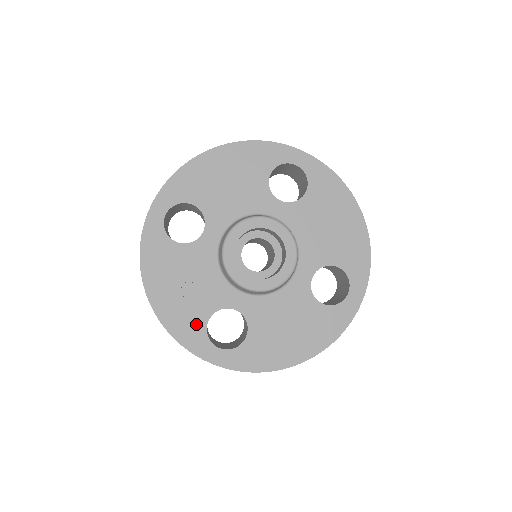
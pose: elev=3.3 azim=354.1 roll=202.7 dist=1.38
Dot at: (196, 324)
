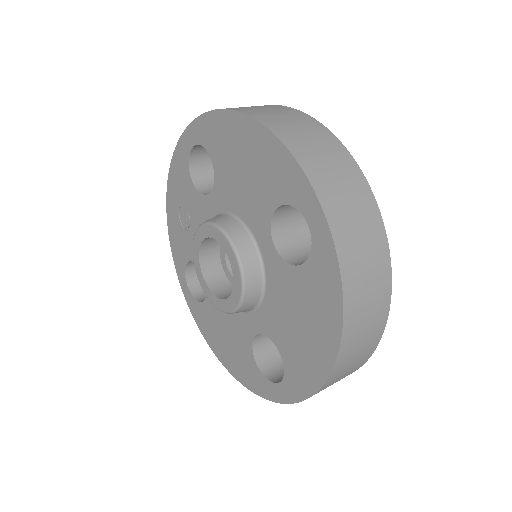
Dot at: (182, 253)
